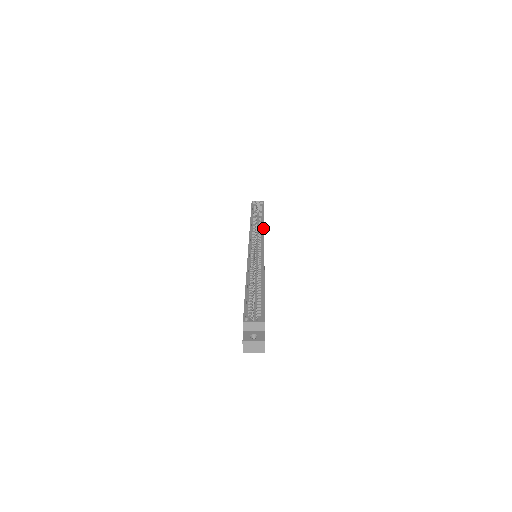
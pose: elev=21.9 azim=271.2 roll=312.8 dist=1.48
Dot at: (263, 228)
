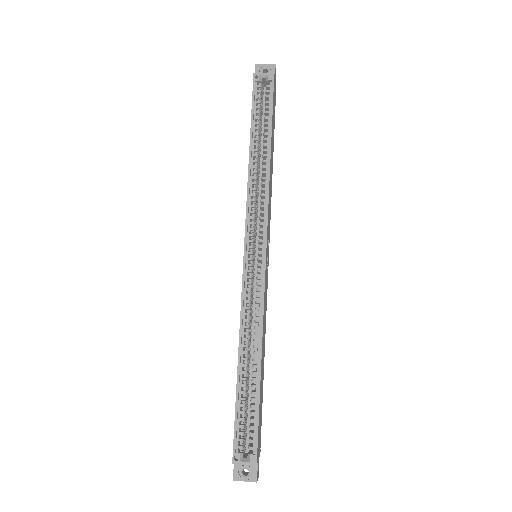
Dot at: (267, 194)
